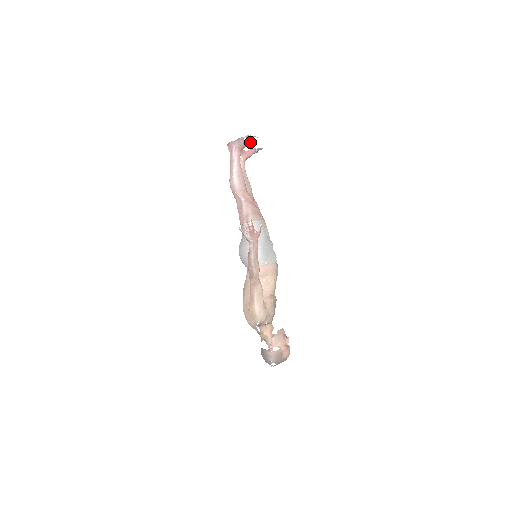
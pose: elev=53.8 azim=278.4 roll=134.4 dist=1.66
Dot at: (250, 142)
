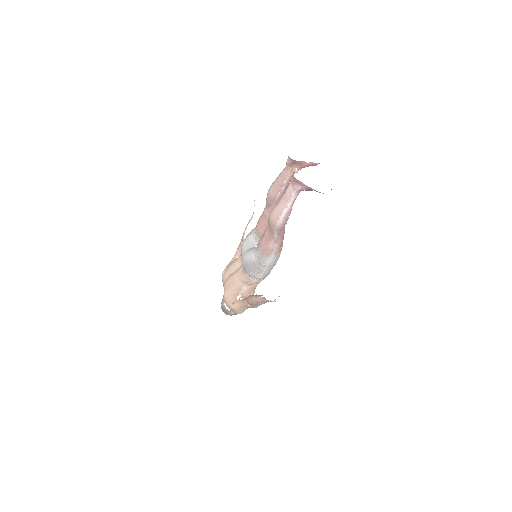
Dot at: occluded
